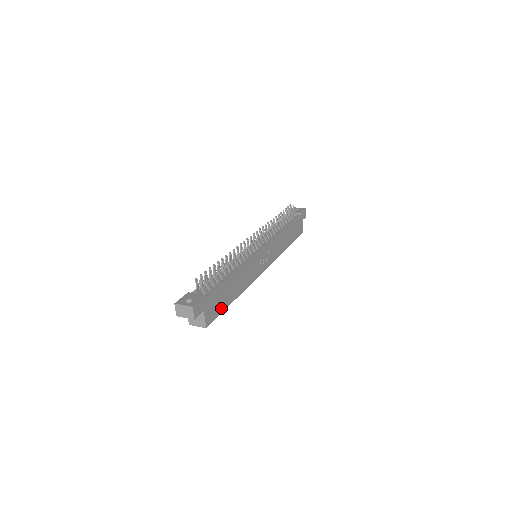
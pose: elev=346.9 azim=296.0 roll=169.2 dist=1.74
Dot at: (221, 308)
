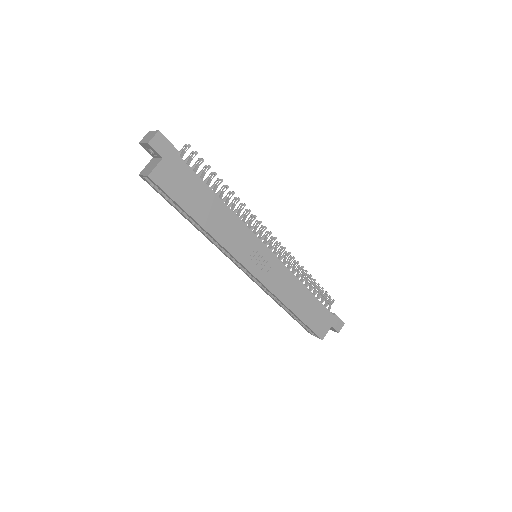
Dot at: (179, 197)
